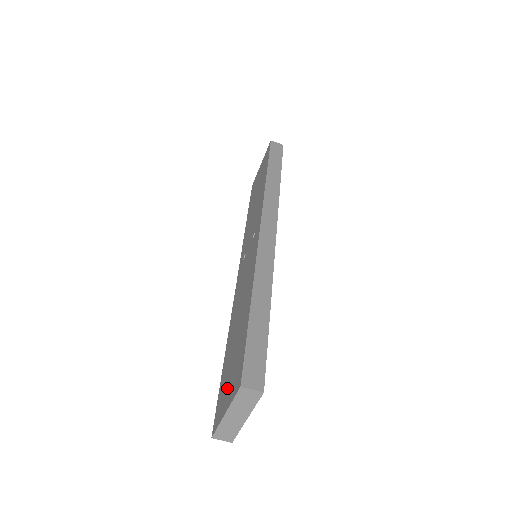
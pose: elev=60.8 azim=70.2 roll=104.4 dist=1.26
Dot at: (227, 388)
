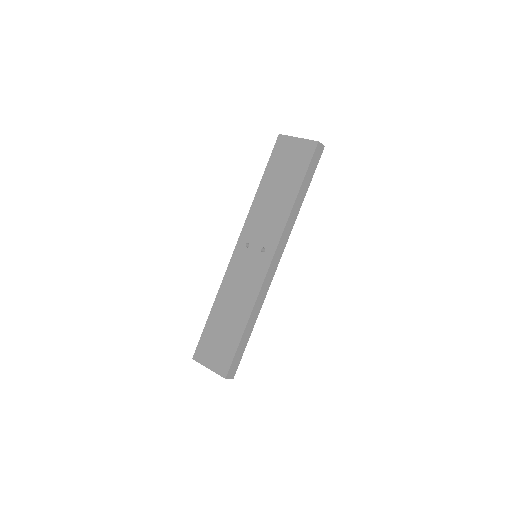
Dot at: (212, 352)
